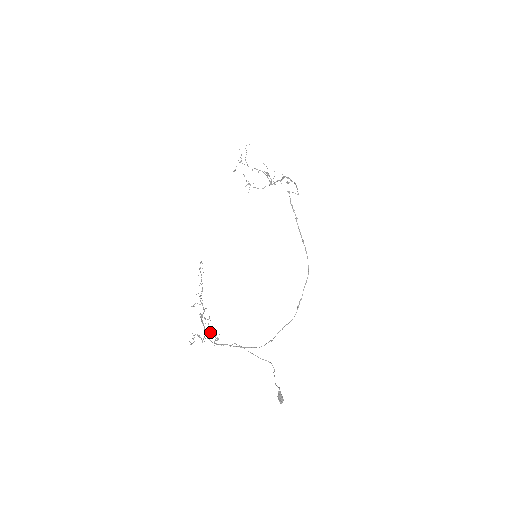
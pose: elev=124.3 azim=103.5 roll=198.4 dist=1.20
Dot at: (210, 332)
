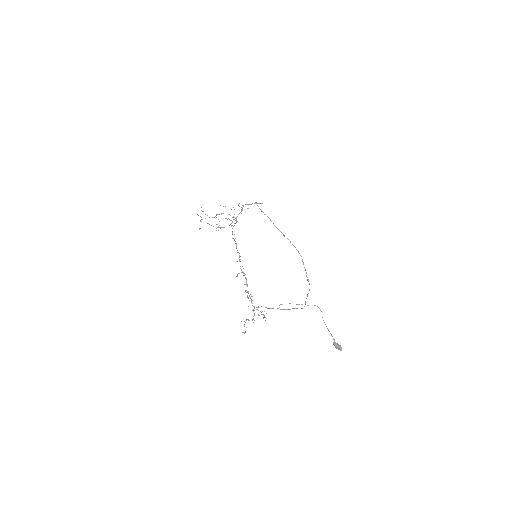
Dot at: (256, 309)
